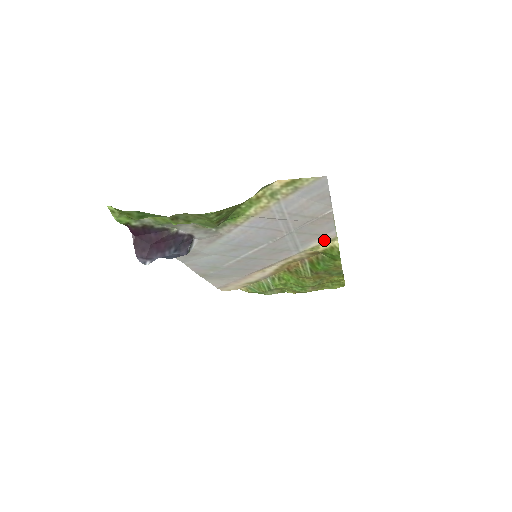
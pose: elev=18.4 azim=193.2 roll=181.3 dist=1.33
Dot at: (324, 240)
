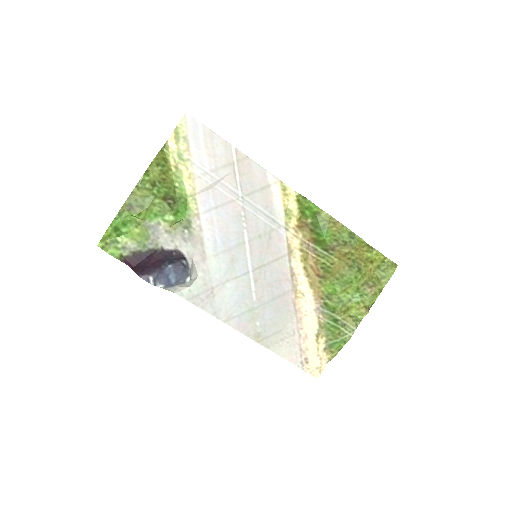
Dot at: (278, 193)
